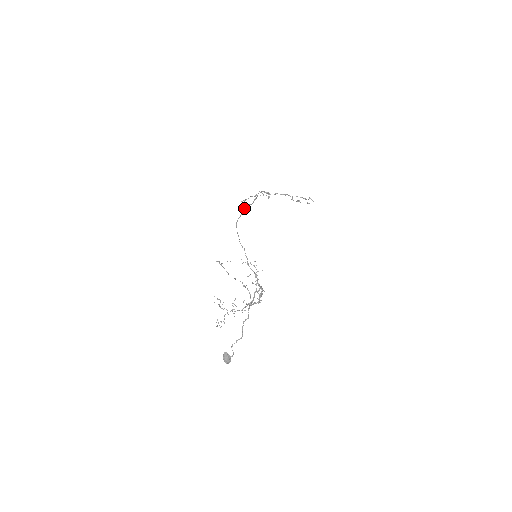
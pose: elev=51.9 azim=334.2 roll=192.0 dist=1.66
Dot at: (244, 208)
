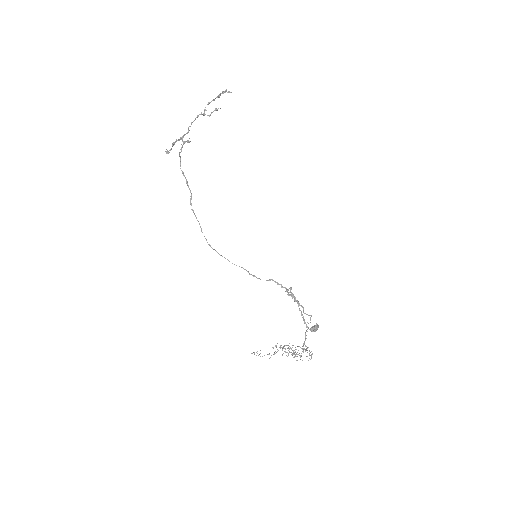
Dot at: (193, 212)
